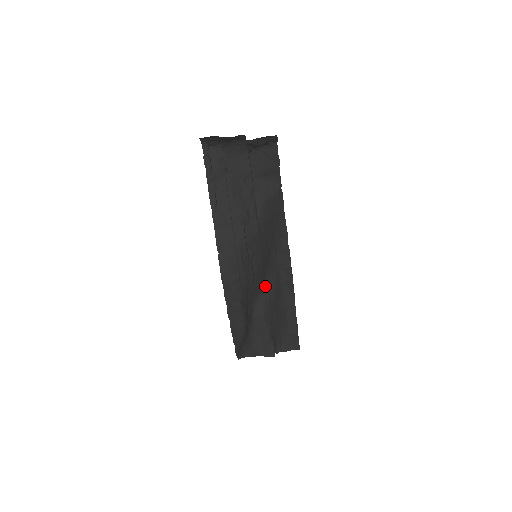
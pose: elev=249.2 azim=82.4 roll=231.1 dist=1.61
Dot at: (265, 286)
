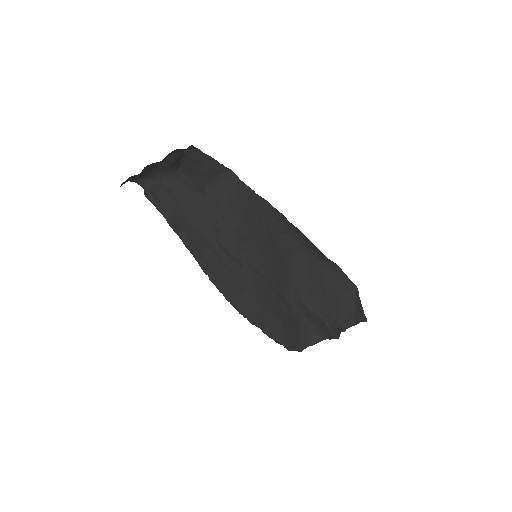
Dot at: (293, 273)
